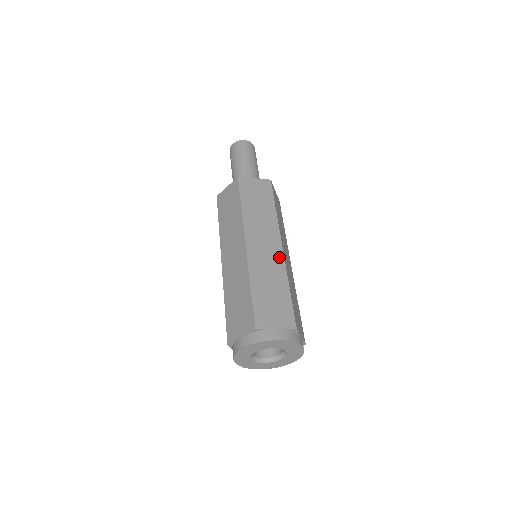
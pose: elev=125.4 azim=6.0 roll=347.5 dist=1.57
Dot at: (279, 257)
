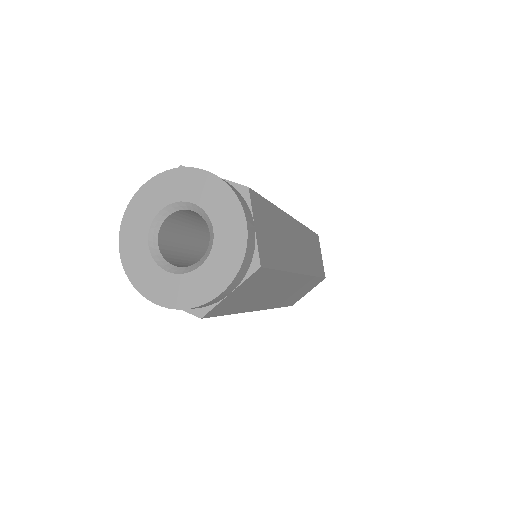
Dot at: occluded
